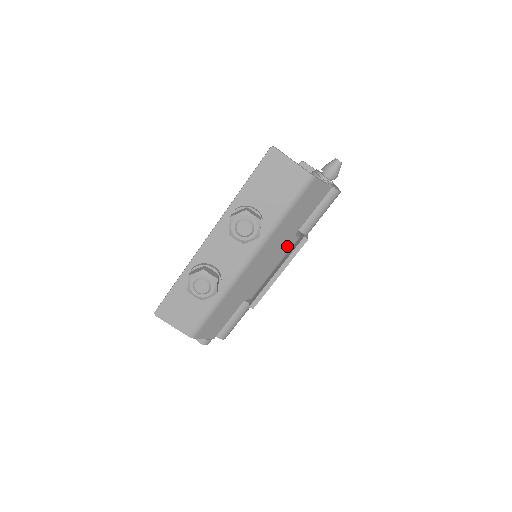
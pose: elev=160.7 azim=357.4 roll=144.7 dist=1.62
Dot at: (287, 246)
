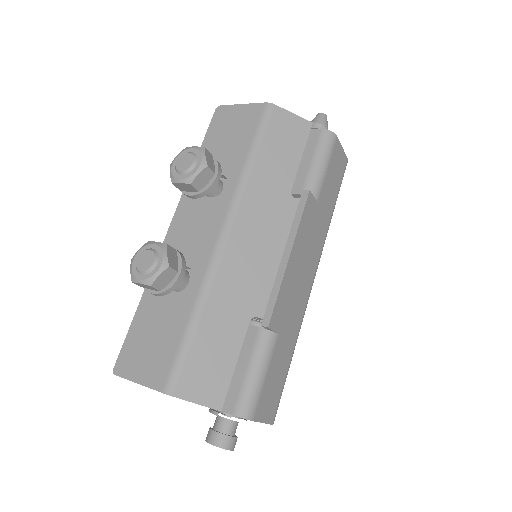
Dot at: (286, 214)
